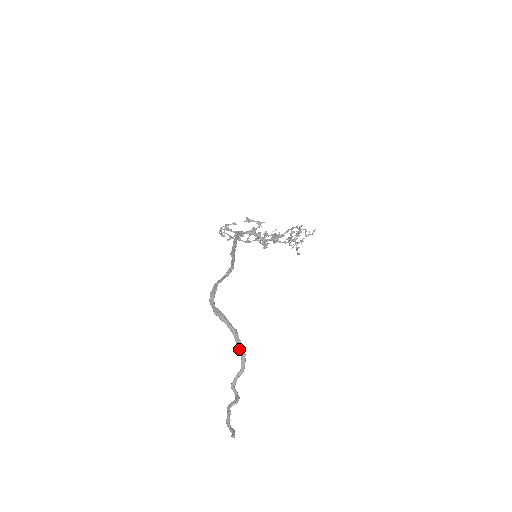
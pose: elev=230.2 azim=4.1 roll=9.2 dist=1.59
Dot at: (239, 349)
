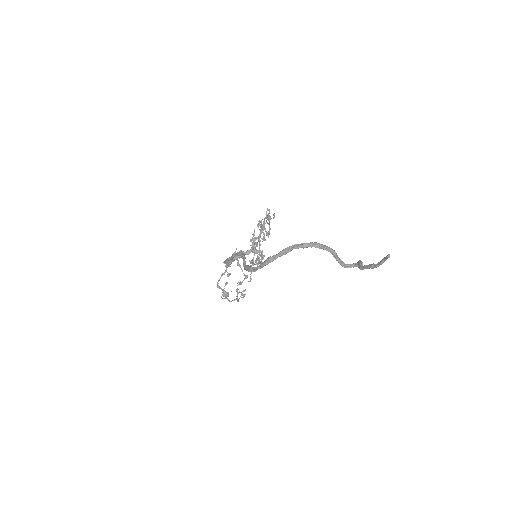
Dot at: (309, 246)
